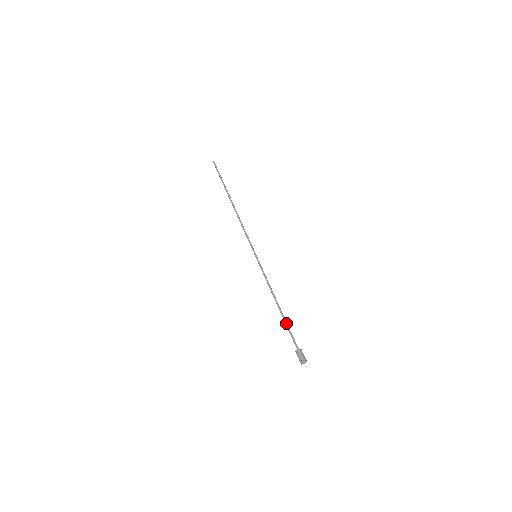
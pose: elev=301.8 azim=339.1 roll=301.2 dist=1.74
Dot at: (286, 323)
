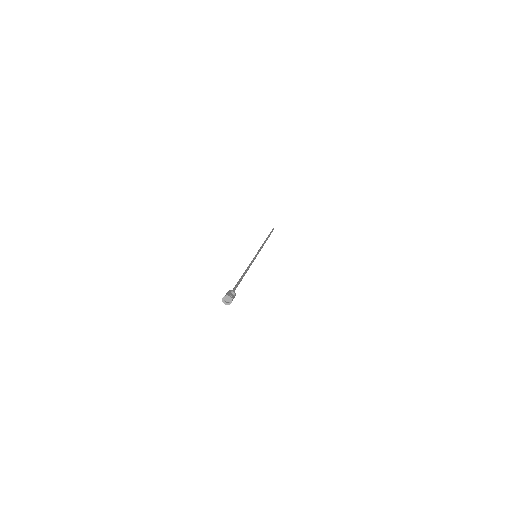
Dot at: (239, 280)
